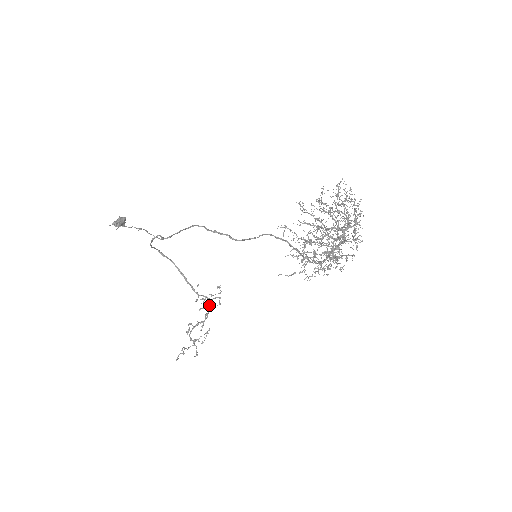
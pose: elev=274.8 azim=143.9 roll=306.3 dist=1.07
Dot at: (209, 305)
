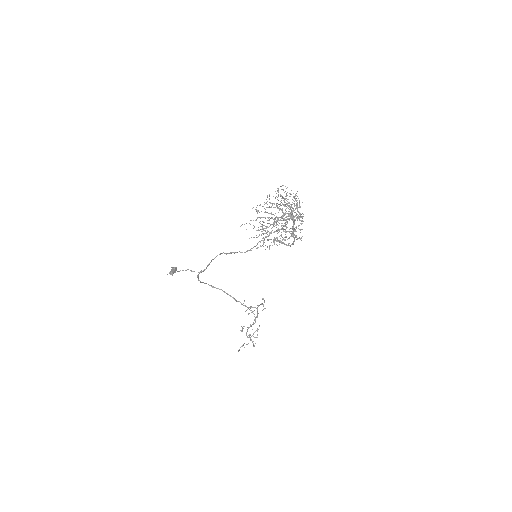
Dot at: (257, 312)
